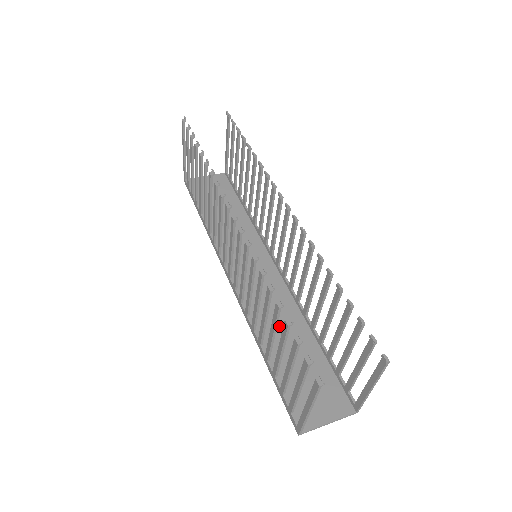
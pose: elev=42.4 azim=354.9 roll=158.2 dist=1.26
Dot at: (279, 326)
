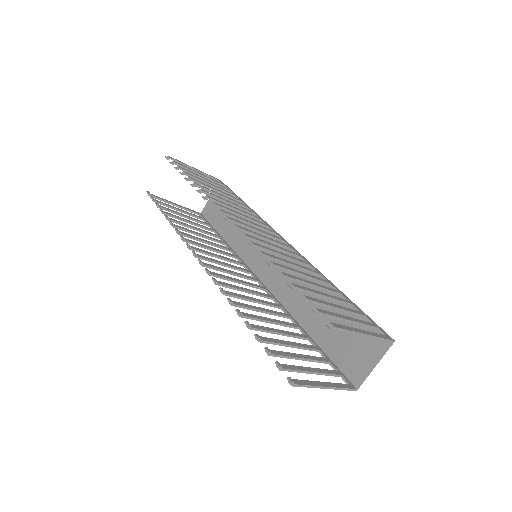
Dot at: occluded
